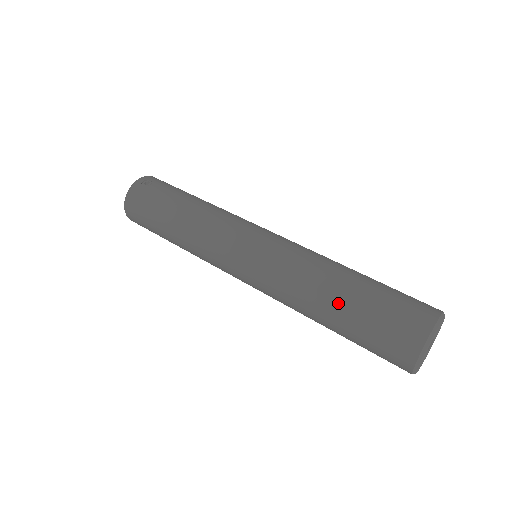
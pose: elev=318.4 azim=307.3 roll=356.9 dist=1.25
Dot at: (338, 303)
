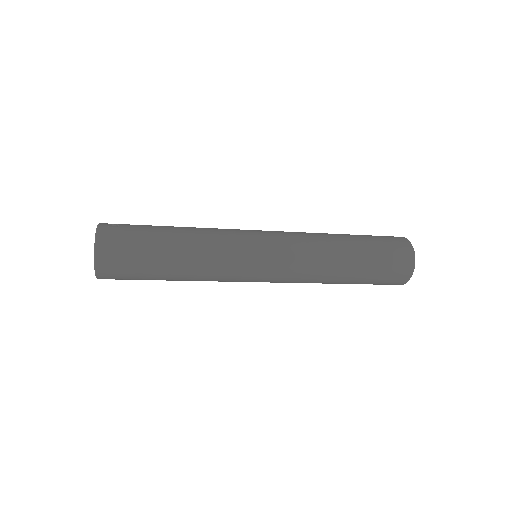
Dot at: (353, 249)
